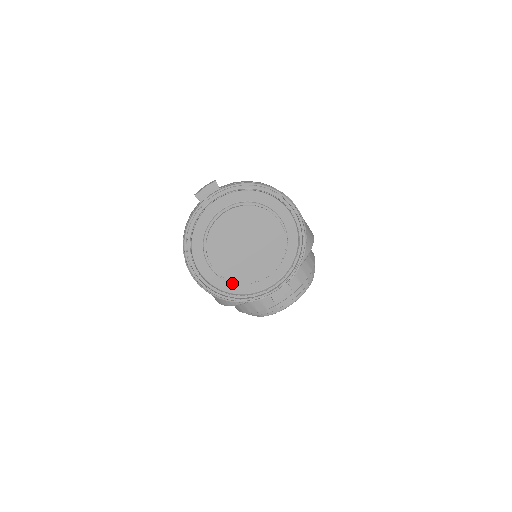
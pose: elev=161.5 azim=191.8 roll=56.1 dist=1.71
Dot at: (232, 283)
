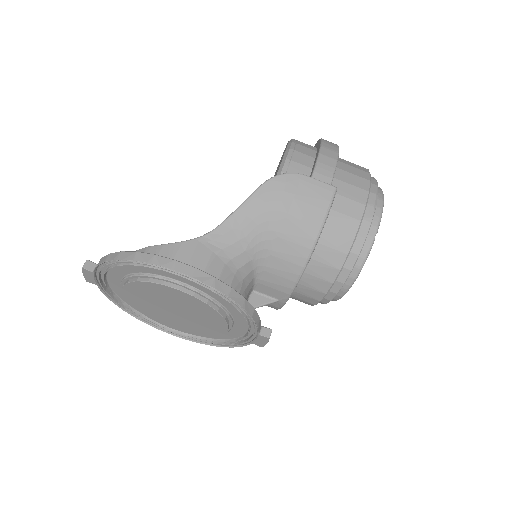
Dot at: occluded
